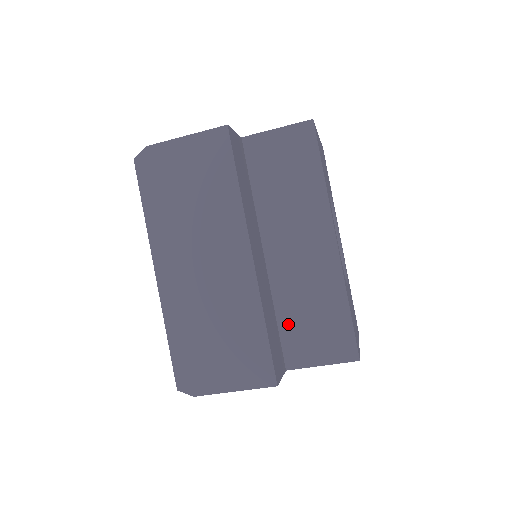
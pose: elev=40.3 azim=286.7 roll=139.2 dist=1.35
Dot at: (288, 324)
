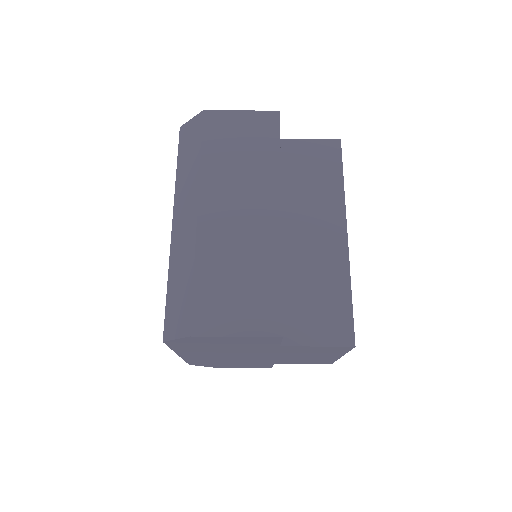
Dot at: (290, 300)
